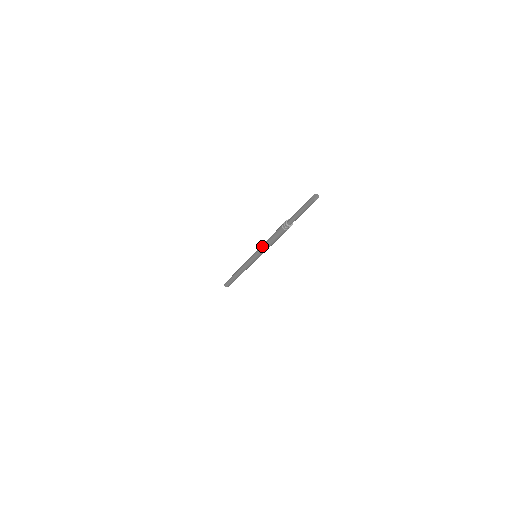
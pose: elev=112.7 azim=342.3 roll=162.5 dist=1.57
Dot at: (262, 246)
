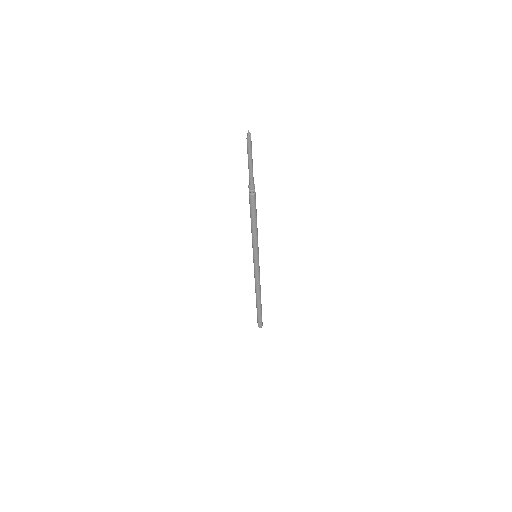
Dot at: occluded
